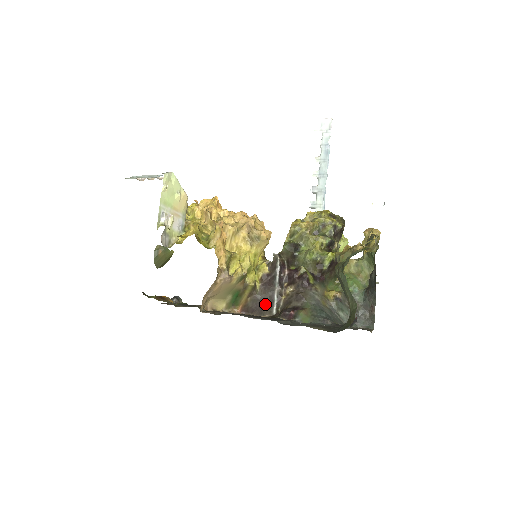
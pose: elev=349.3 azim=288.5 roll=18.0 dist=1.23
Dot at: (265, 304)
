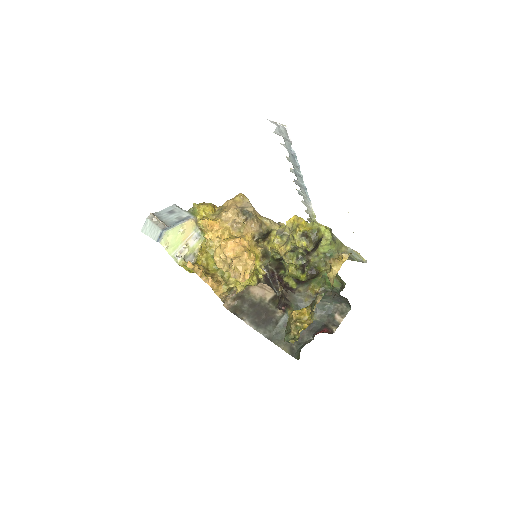
Dot at: (271, 287)
